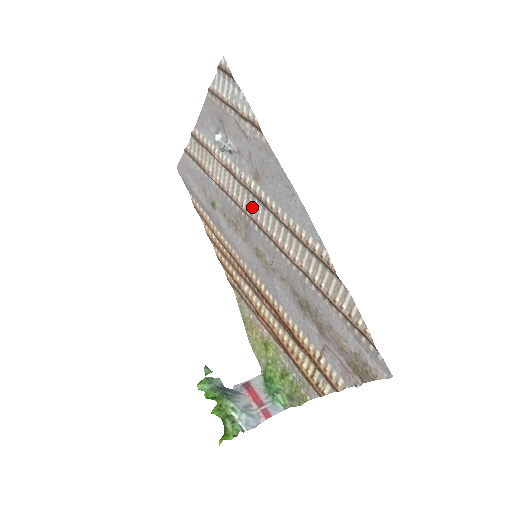
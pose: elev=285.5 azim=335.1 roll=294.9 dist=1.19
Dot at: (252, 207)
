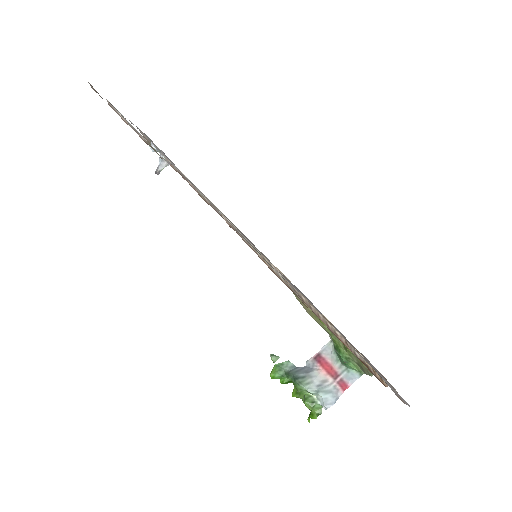
Dot at: occluded
